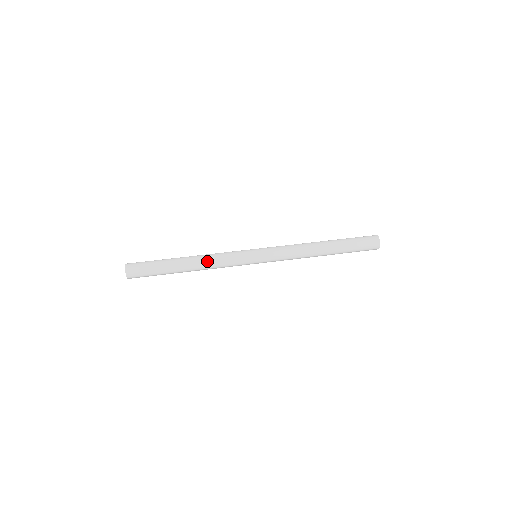
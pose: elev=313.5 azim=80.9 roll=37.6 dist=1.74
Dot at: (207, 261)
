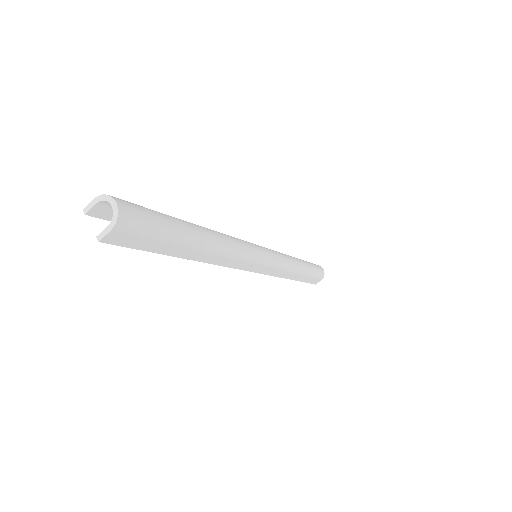
Dot at: (225, 237)
